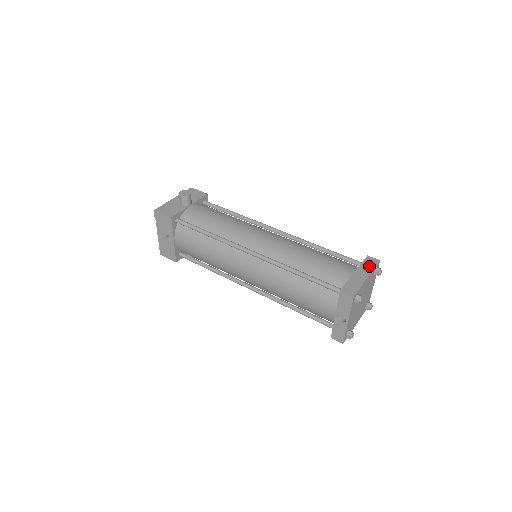
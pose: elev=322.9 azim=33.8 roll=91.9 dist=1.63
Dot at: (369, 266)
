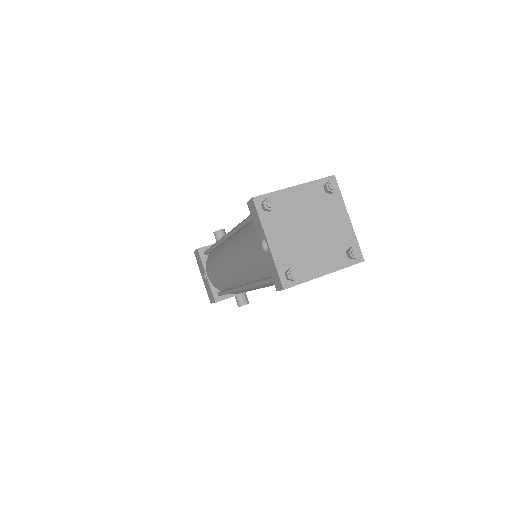
Dot at: occluded
